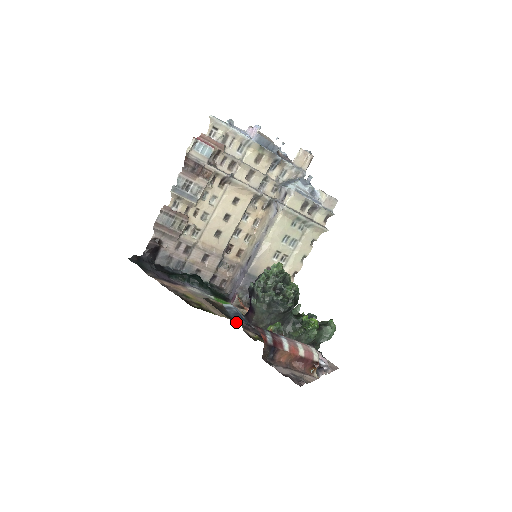
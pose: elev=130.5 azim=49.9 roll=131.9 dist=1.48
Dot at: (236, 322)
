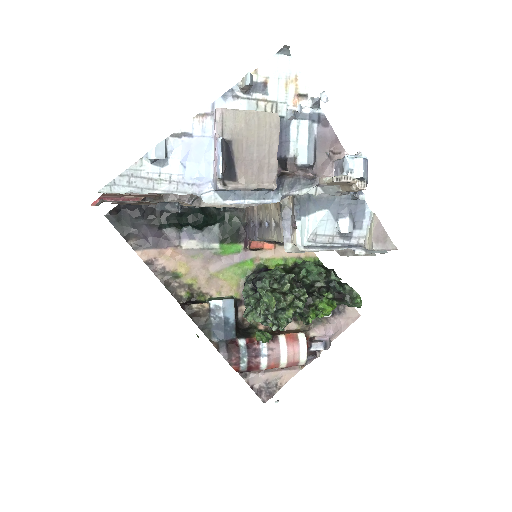
Dot at: (234, 296)
